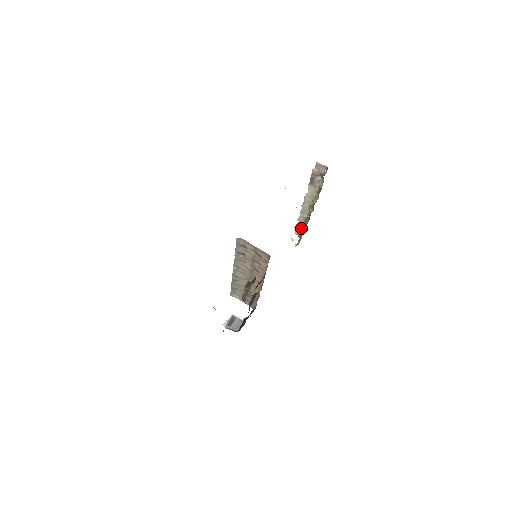
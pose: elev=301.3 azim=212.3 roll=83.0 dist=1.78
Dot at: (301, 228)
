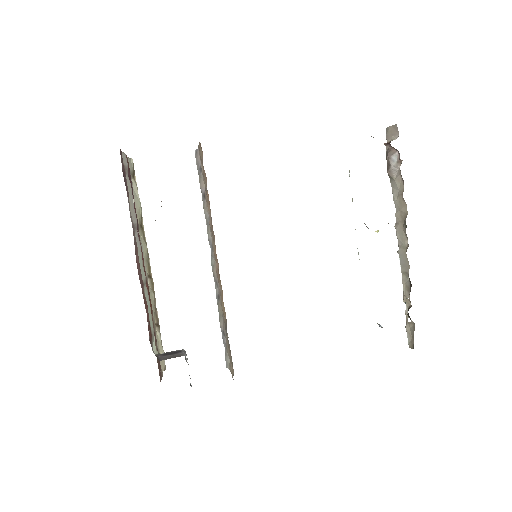
Dot at: (413, 323)
